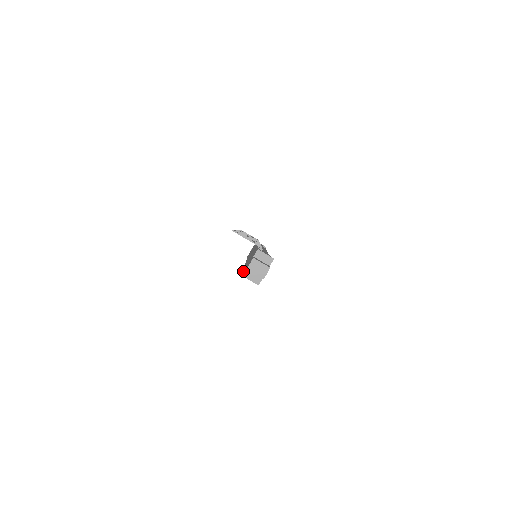
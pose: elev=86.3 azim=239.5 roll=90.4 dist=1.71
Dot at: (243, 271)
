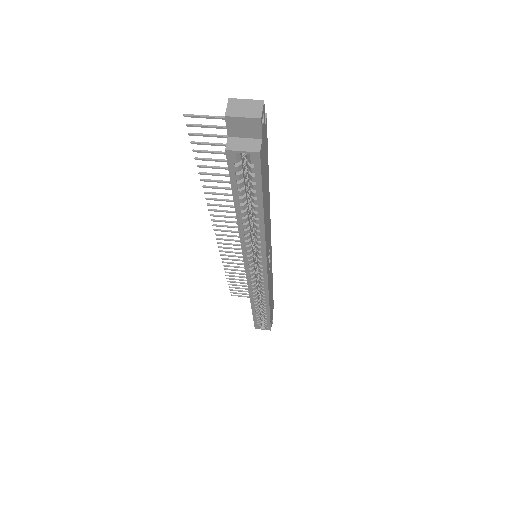
Dot at: occluded
